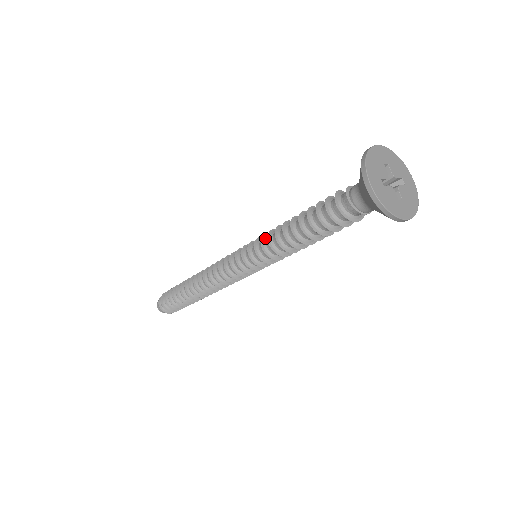
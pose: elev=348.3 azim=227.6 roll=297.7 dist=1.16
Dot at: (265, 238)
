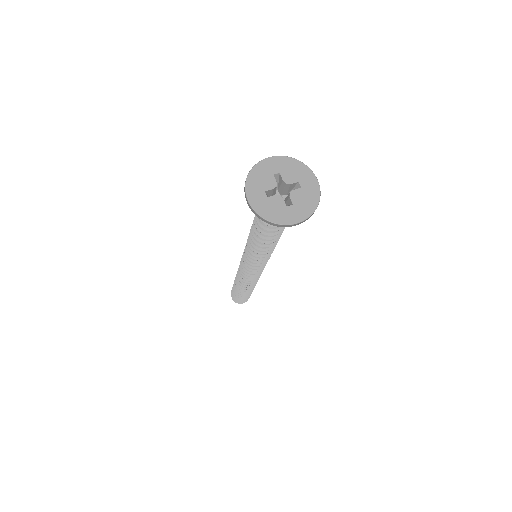
Dot at: occluded
